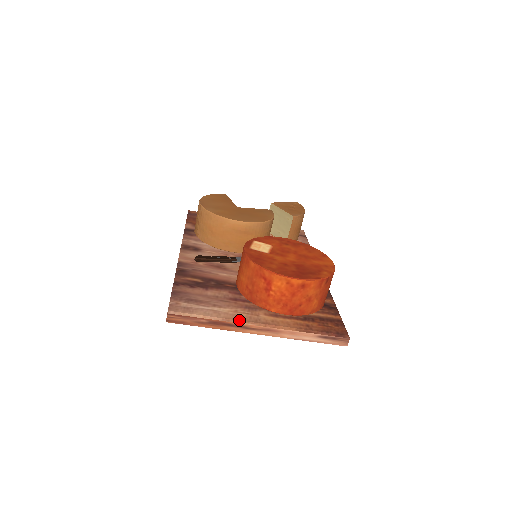
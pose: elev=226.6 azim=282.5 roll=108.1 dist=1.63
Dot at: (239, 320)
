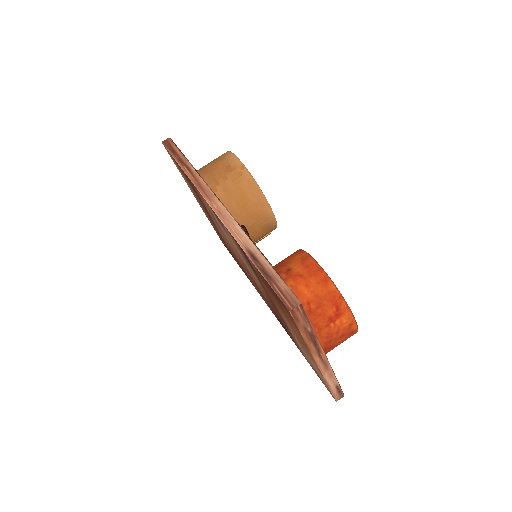
Dot at: (320, 343)
